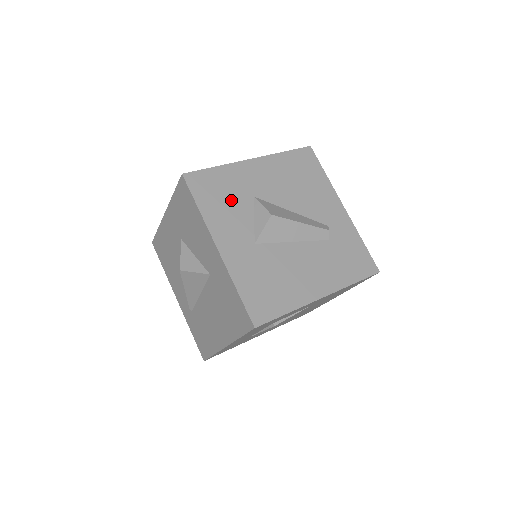
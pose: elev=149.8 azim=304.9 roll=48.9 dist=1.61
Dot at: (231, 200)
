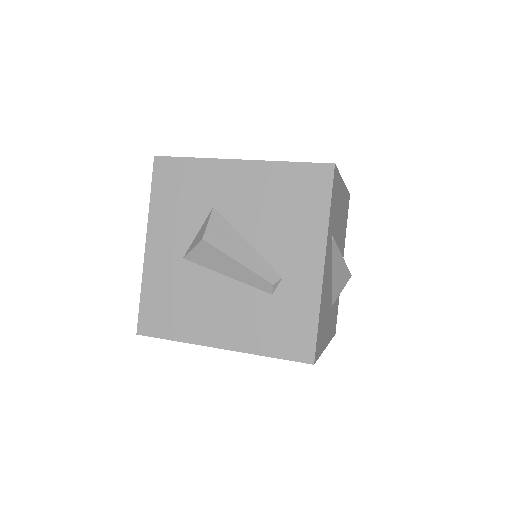
Dot at: (186, 202)
